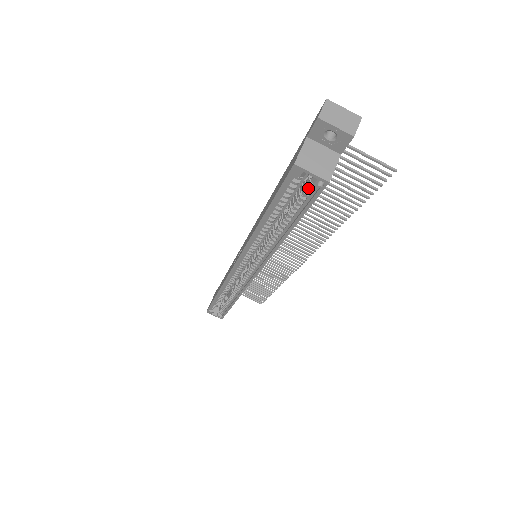
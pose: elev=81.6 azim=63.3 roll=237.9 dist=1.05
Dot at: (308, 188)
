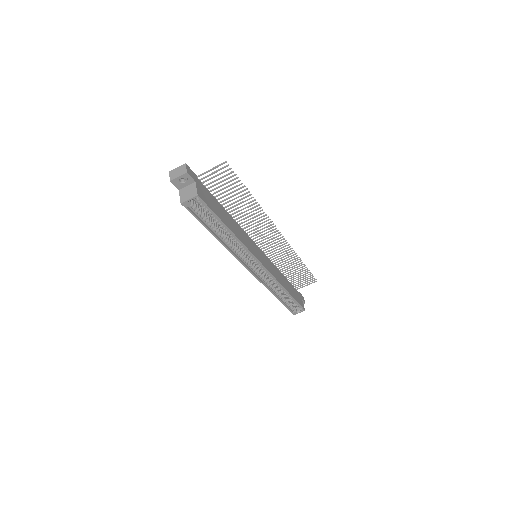
Dot at: (200, 205)
